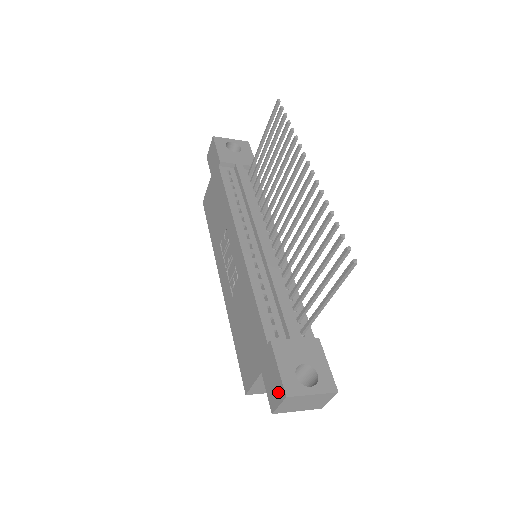
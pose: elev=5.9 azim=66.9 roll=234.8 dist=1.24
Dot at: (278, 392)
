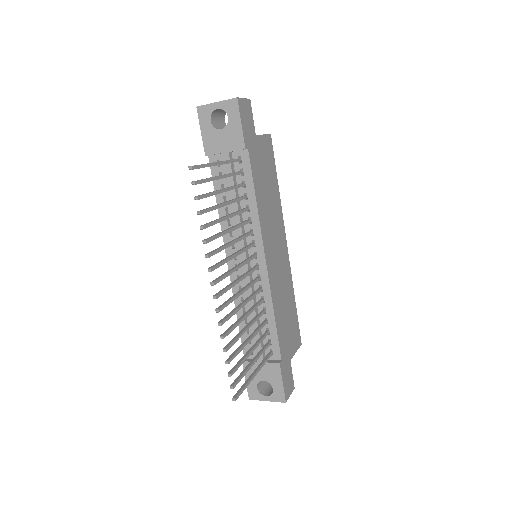
Dot at: occluded
